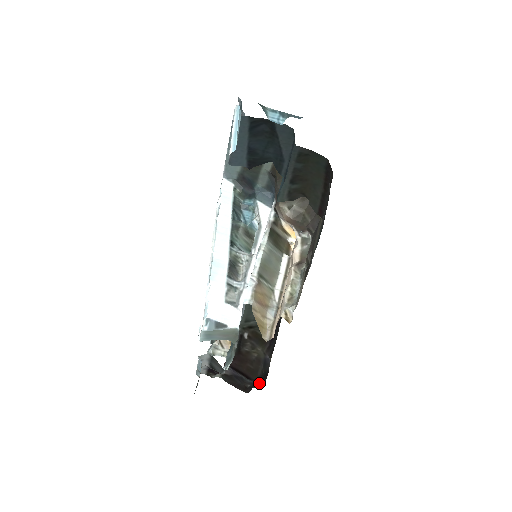
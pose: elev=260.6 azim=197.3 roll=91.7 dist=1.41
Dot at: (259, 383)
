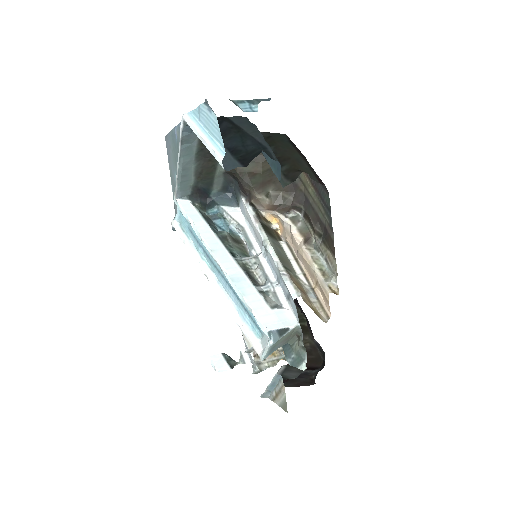
Dot at: (322, 368)
